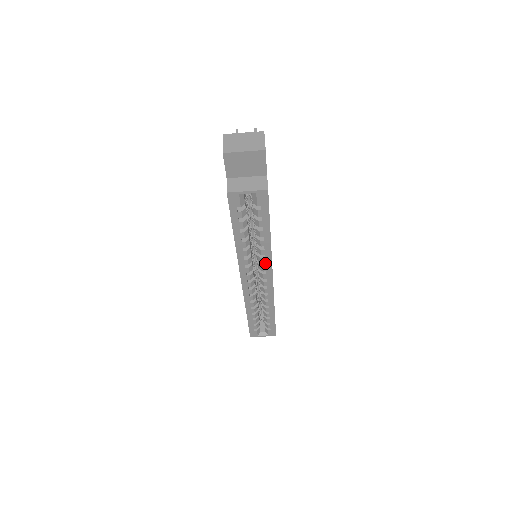
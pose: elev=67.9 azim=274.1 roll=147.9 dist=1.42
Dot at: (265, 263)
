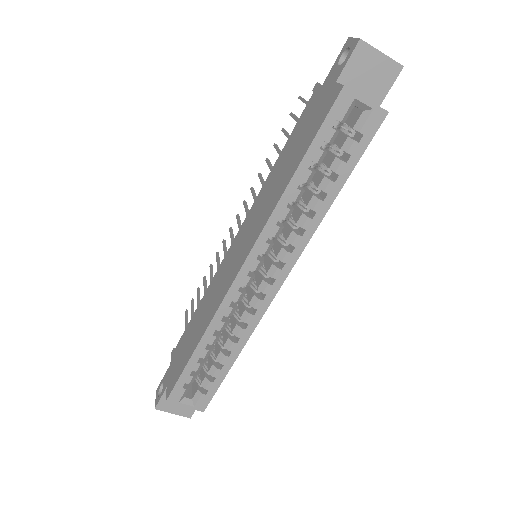
Dot at: (290, 250)
